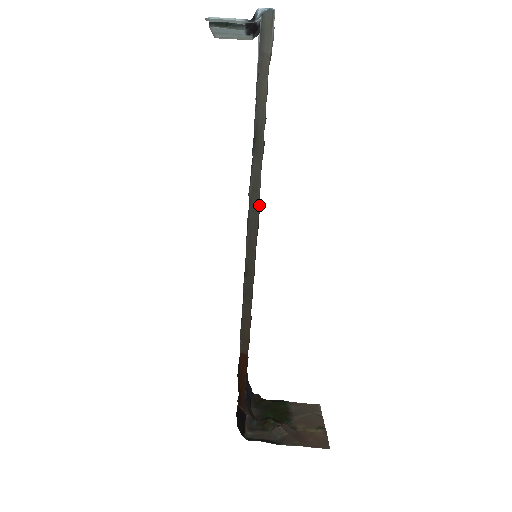
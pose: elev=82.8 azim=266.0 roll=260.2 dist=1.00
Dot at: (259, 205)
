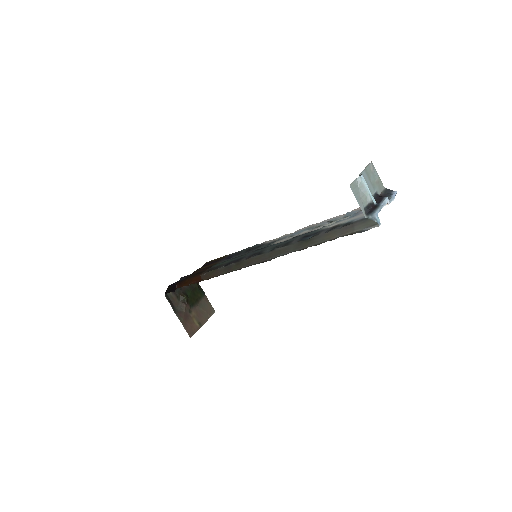
Dot at: occluded
